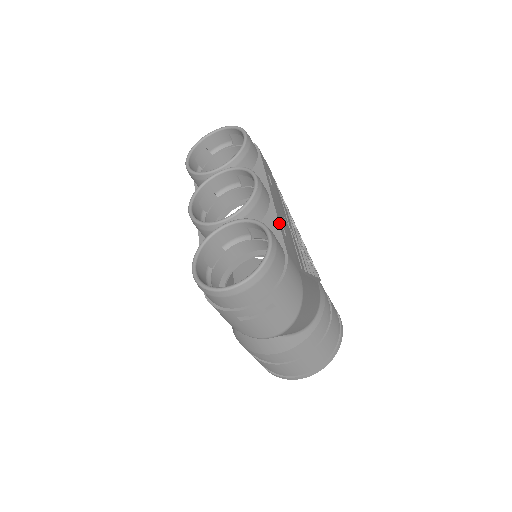
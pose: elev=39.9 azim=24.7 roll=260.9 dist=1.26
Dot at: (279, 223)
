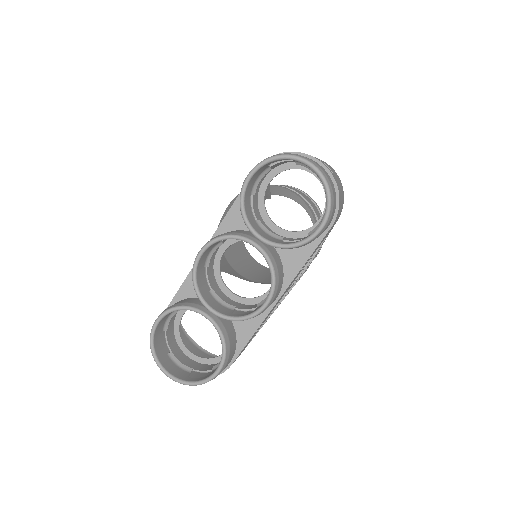
Dot at: occluded
